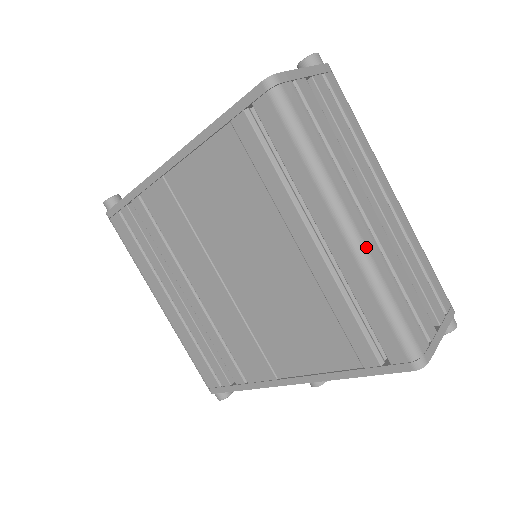
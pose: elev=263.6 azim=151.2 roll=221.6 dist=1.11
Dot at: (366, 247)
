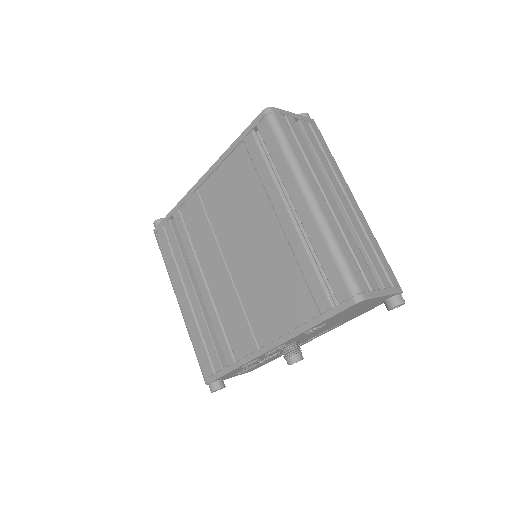
Dot at: (322, 211)
